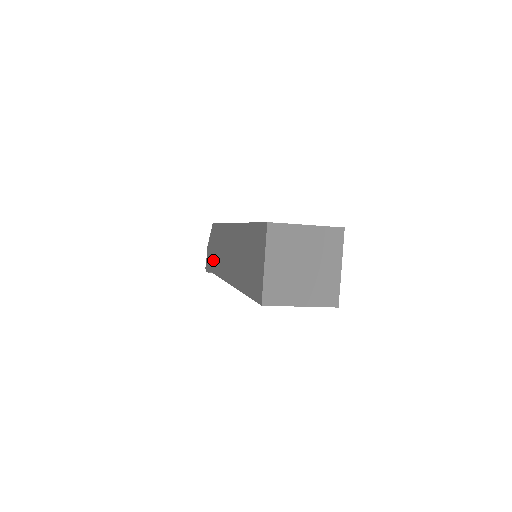
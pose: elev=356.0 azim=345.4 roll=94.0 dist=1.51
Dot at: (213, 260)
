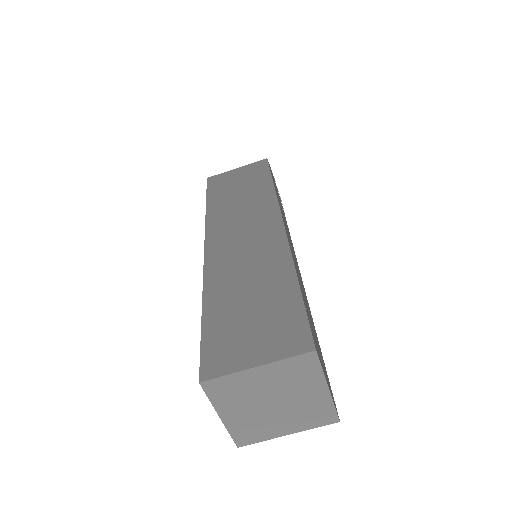
Dot at: occluded
